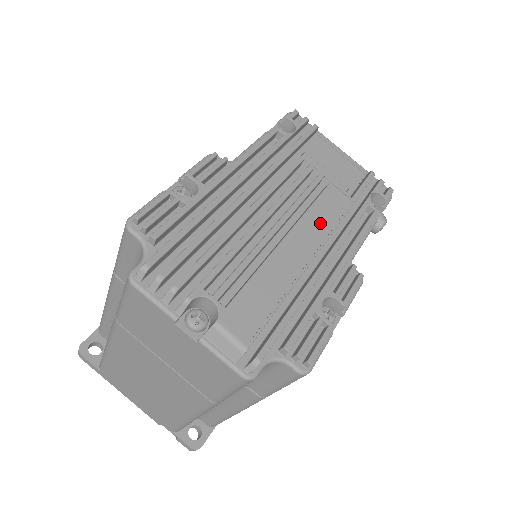
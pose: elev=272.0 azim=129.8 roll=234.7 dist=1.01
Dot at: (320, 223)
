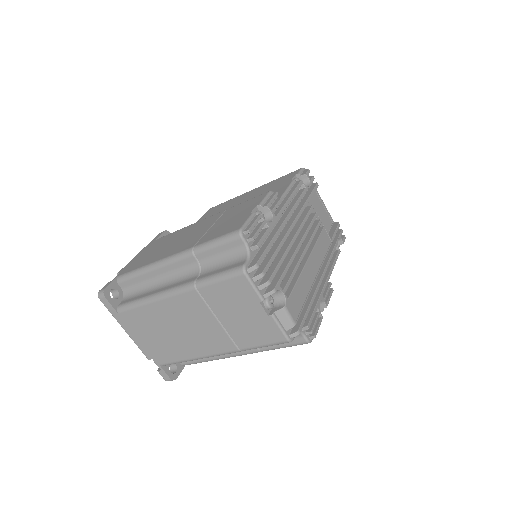
Dot at: (320, 253)
